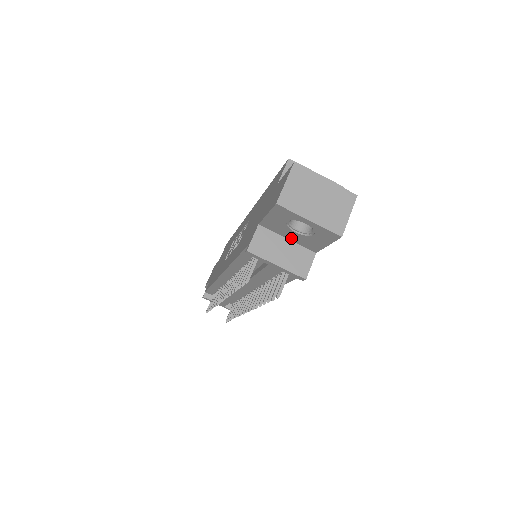
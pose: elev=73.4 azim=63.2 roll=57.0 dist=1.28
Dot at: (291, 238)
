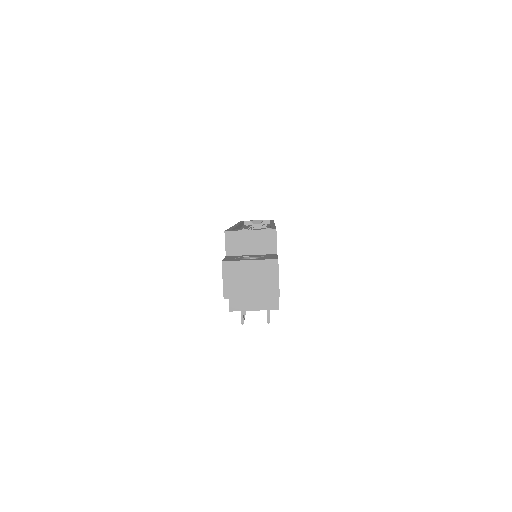
Dot at: occluded
